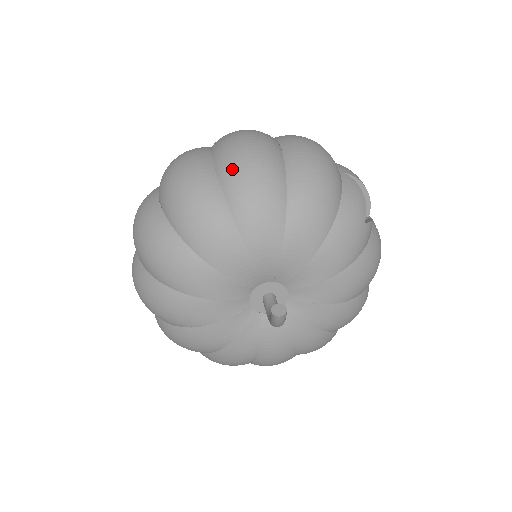
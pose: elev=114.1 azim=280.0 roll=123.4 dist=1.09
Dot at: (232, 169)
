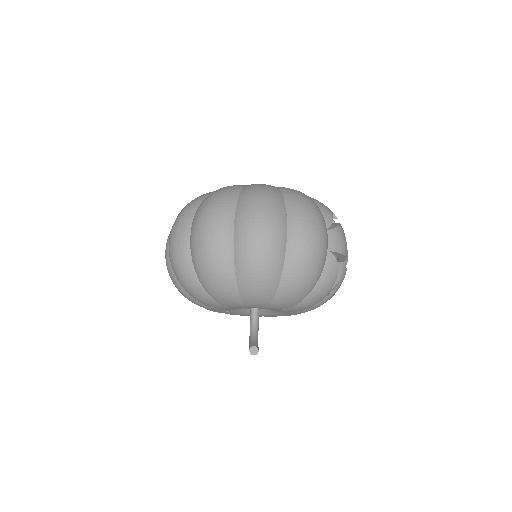
Dot at: (245, 265)
